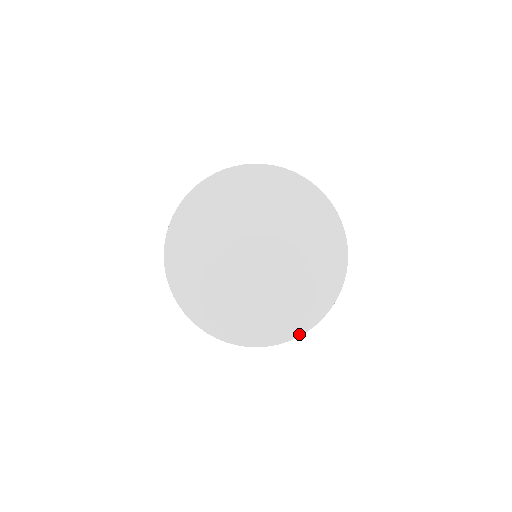
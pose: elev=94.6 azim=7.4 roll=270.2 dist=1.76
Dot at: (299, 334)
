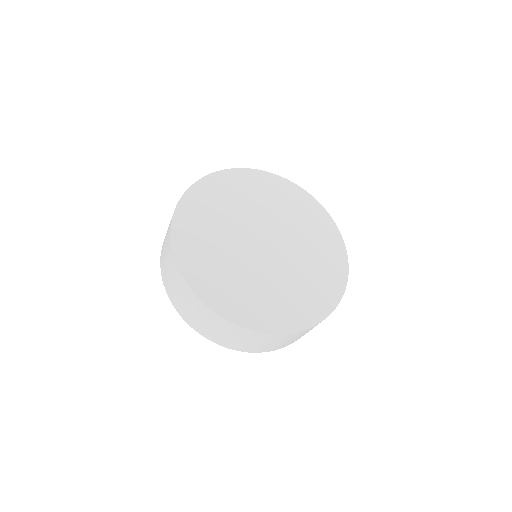
Dot at: (281, 332)
